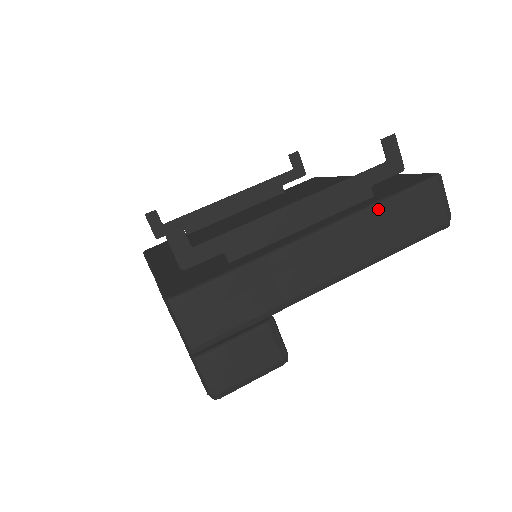
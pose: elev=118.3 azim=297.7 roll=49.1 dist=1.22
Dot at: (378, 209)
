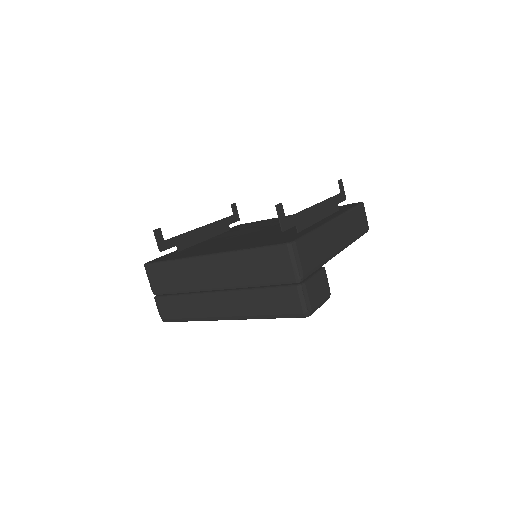
Dot at: (350, 213)
